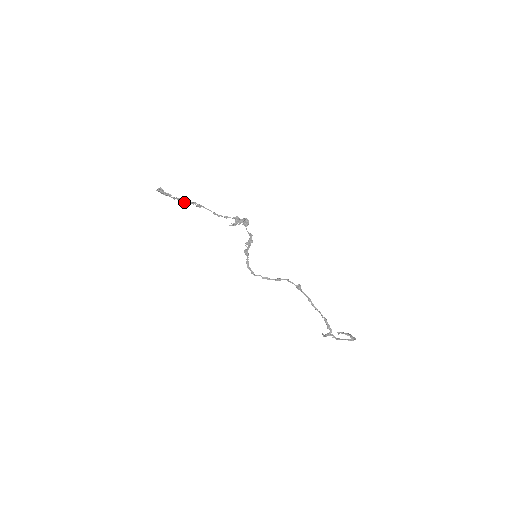
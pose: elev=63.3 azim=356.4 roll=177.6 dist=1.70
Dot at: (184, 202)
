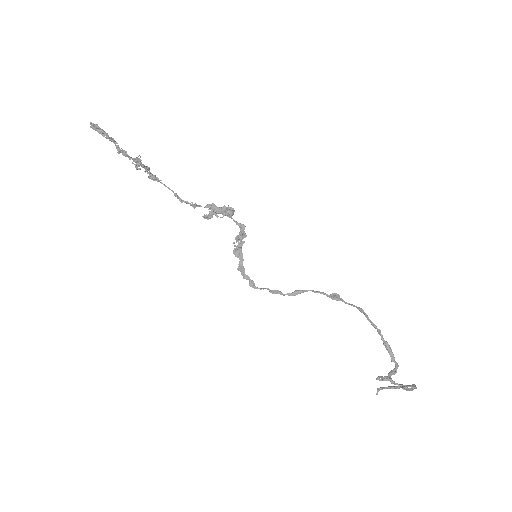
Dot at: (134, 161)
